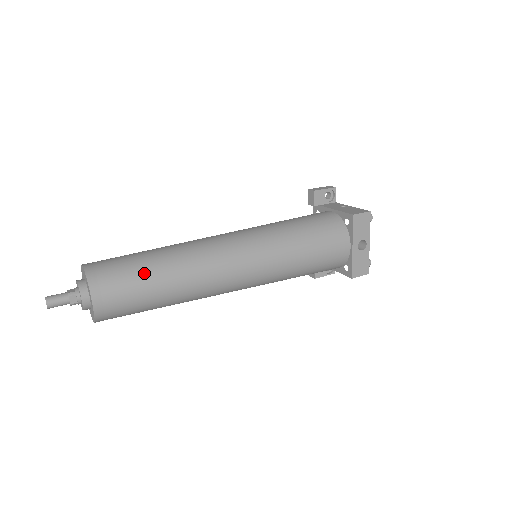
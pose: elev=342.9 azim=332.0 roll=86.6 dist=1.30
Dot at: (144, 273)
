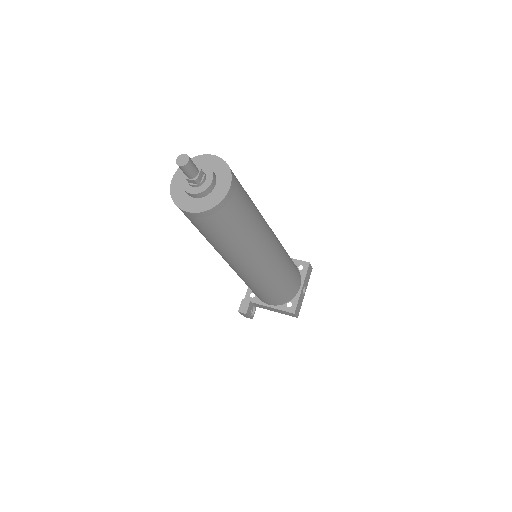
Dot at: (249, 197)
